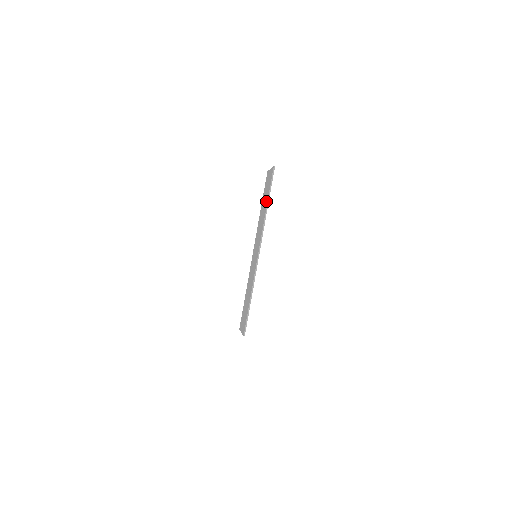
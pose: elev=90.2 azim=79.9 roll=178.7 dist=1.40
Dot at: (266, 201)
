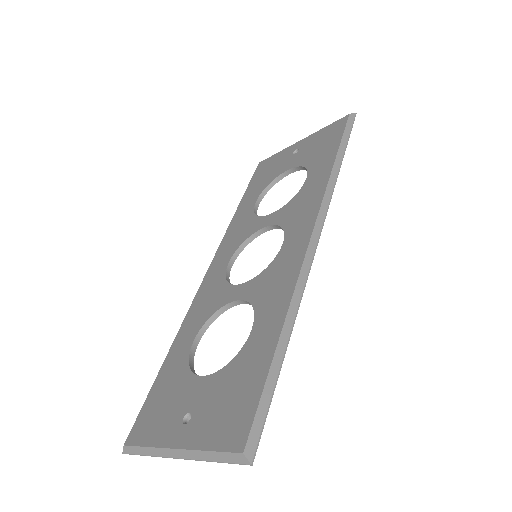
Dot at: (216, 460)
